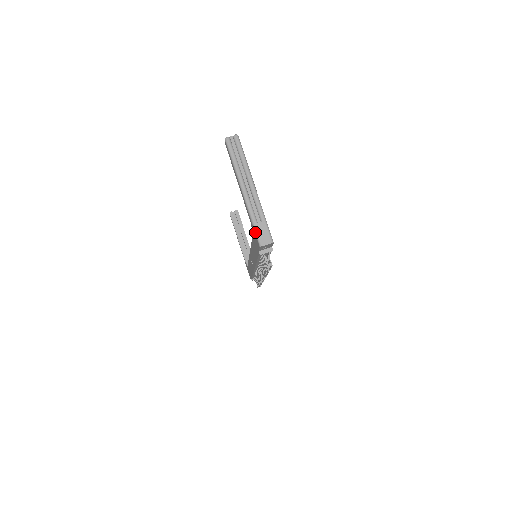
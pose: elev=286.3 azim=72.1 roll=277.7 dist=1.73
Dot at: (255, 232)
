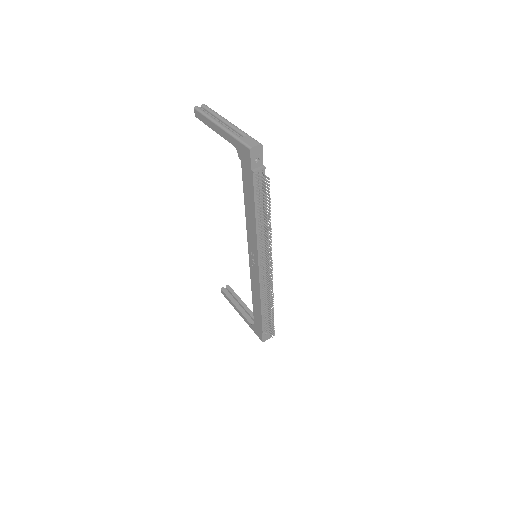
Dot at: (241, 143)
